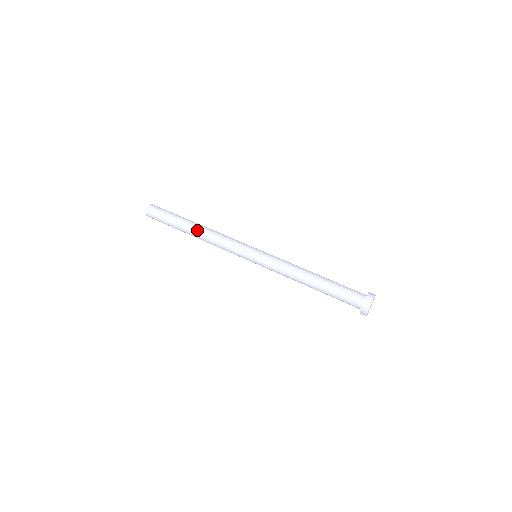
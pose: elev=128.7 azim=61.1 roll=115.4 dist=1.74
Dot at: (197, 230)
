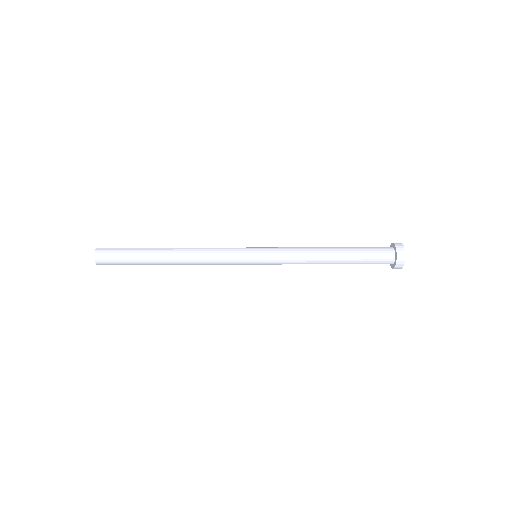
Dot at: (174, 252)
